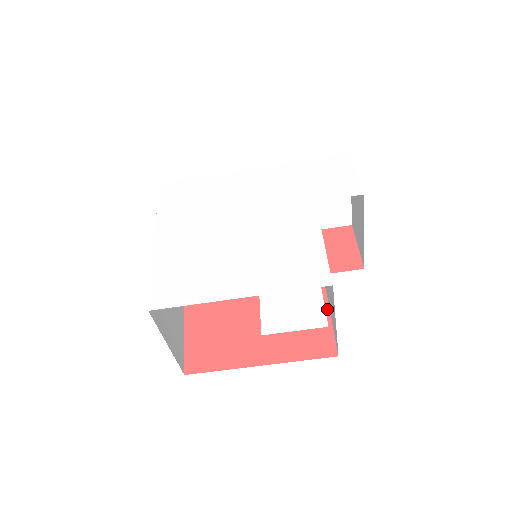
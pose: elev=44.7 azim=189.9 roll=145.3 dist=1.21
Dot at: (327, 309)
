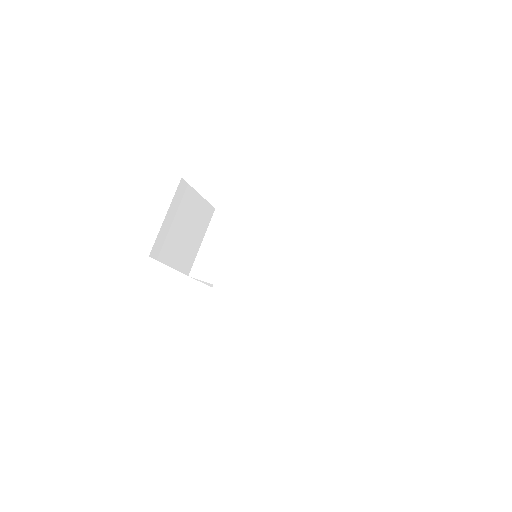
Dot at: occluded
